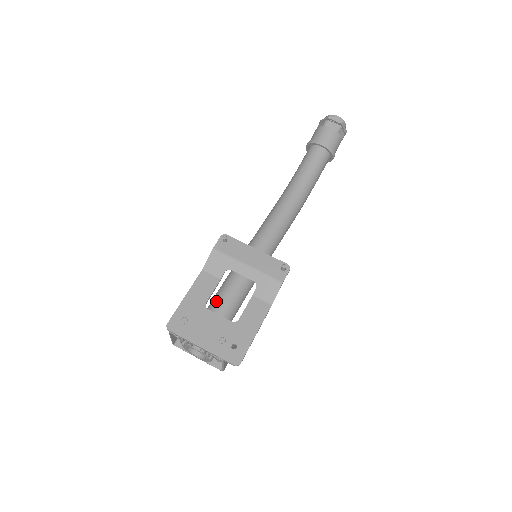
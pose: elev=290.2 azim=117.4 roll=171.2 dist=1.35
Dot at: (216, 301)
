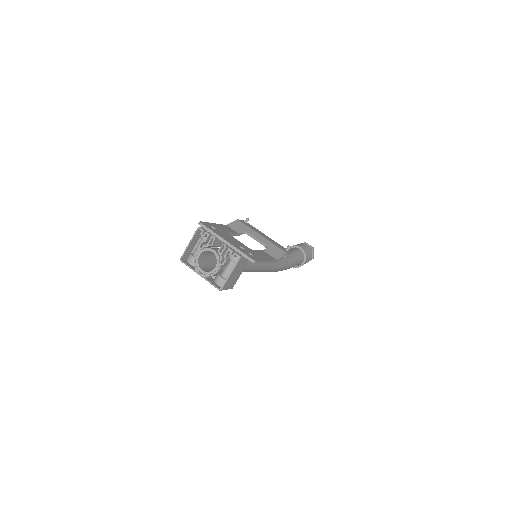
Dot at: occluded
